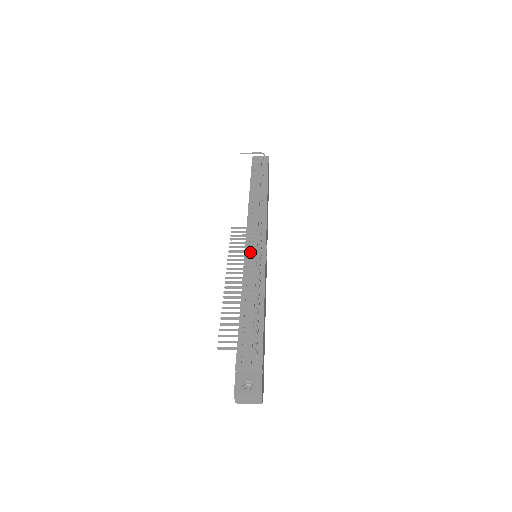
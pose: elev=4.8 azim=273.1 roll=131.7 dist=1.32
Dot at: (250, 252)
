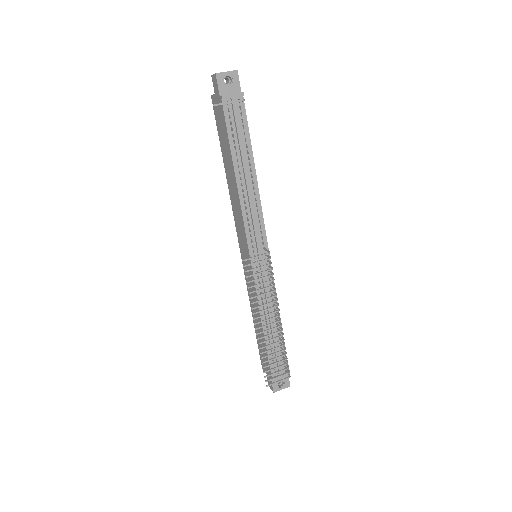
Dot at: occluded
